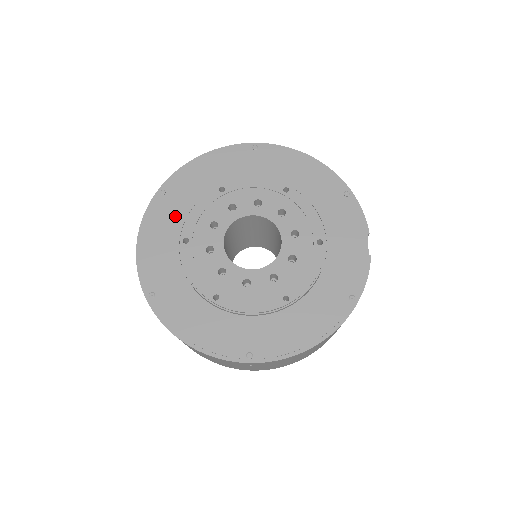
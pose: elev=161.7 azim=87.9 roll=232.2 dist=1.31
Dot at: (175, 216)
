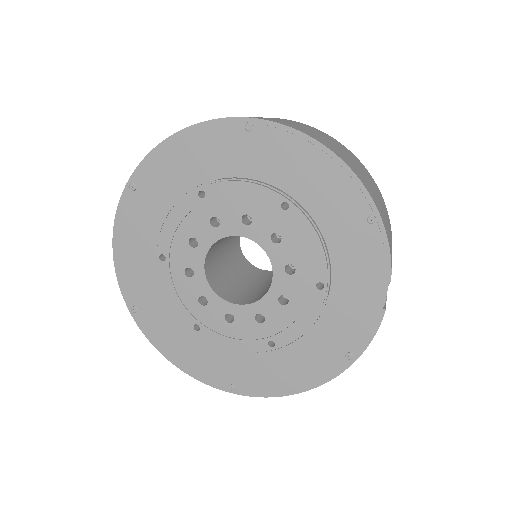
Dot at: (150, 221)
